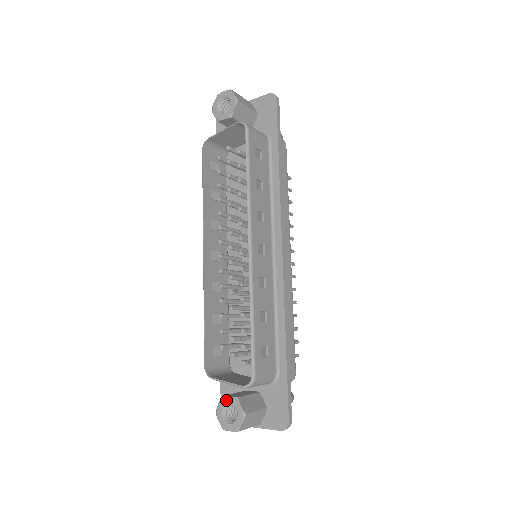
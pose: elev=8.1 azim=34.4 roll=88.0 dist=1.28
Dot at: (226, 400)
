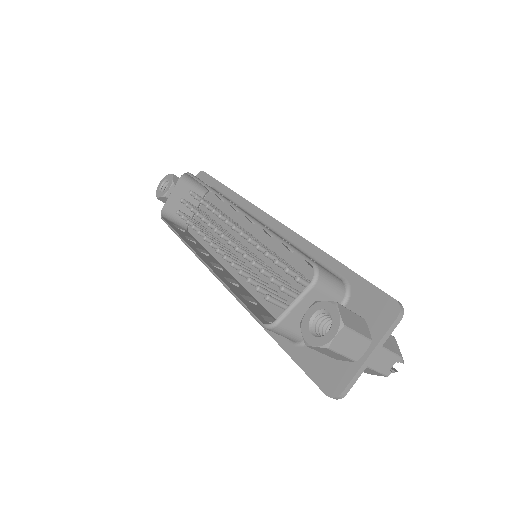
Dot at: (306, 318)
